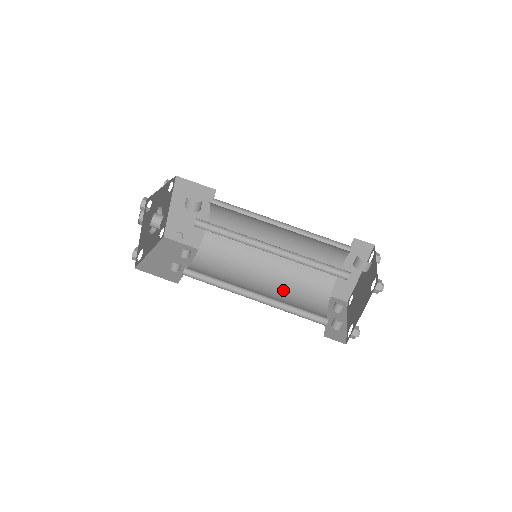
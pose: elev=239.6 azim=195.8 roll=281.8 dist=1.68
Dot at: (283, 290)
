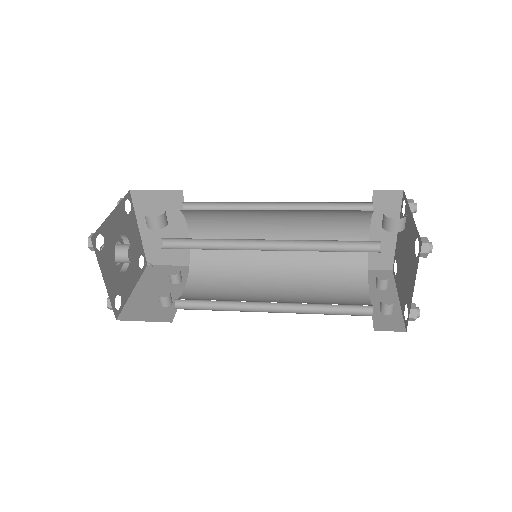
Dot at: (306, 284)
